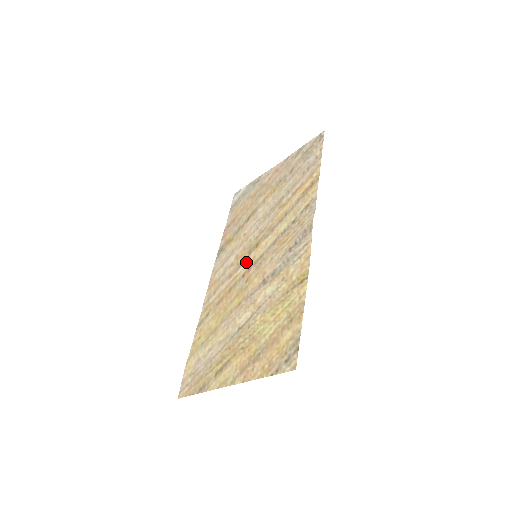
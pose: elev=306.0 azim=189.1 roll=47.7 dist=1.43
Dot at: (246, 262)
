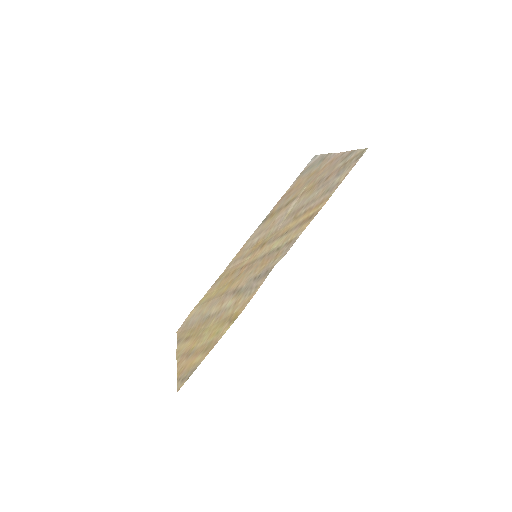
Dot at: (252, 254)
